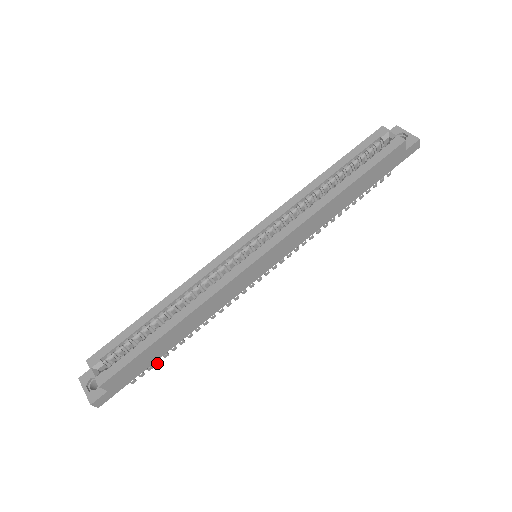
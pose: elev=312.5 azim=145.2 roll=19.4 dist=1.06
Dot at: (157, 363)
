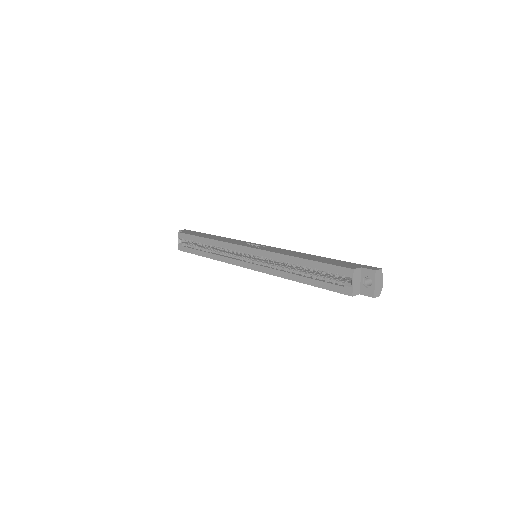
Dot at: occluded
